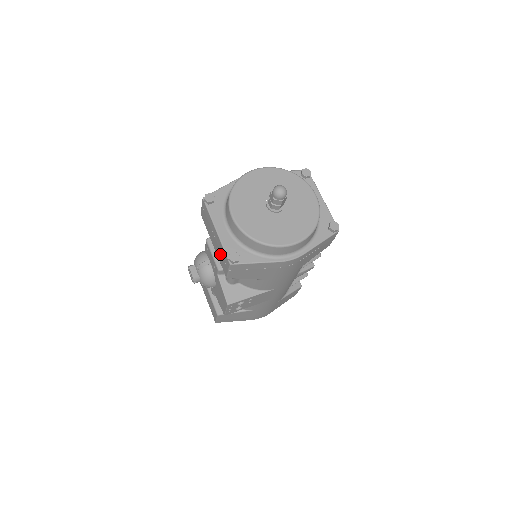
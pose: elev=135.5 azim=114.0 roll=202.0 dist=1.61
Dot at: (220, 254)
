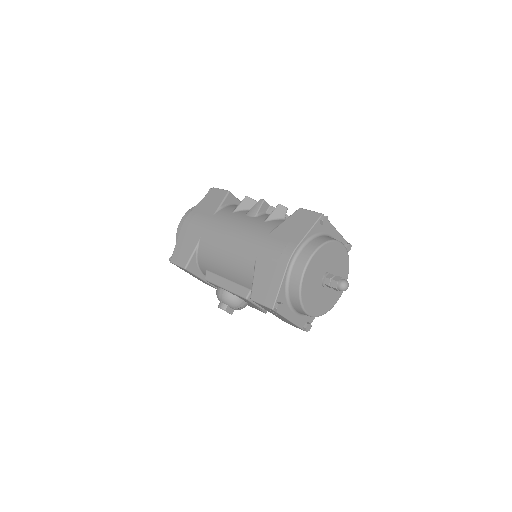
Dot at: occluded
